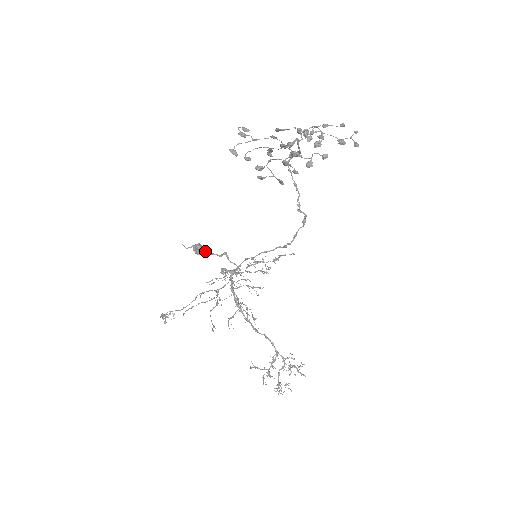
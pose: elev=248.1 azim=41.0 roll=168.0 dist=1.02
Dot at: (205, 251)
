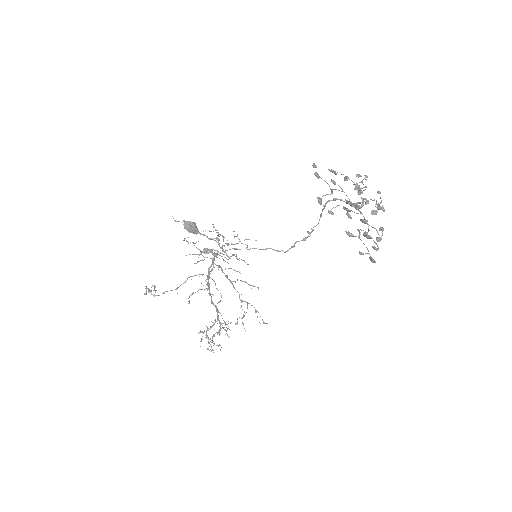
Dot at: (198, 231)
